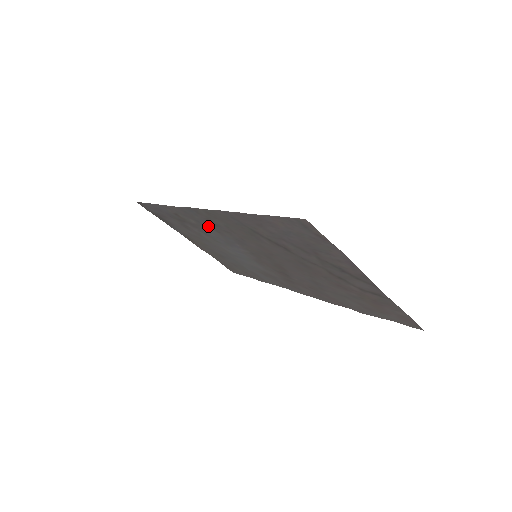
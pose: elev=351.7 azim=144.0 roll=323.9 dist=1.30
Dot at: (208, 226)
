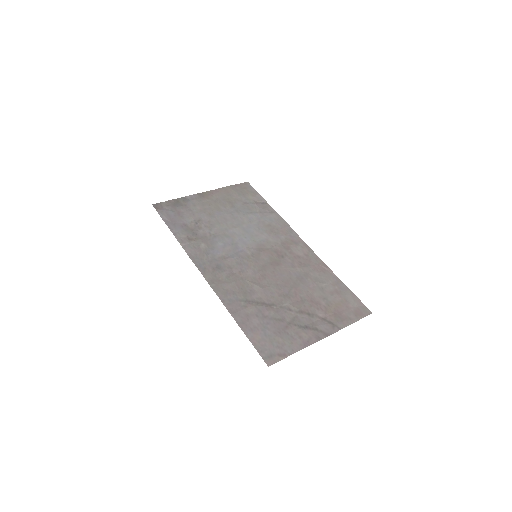
Dot at: (215, 256)
